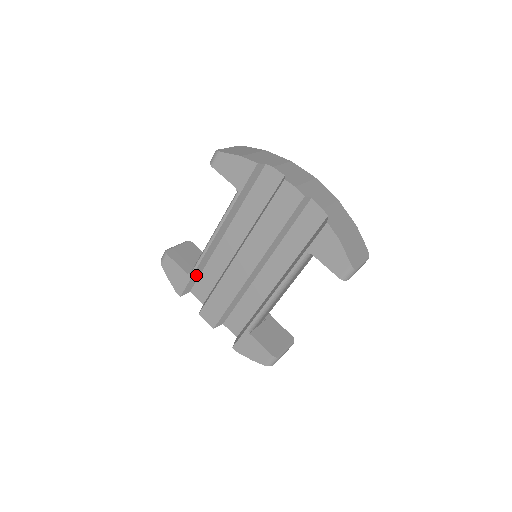
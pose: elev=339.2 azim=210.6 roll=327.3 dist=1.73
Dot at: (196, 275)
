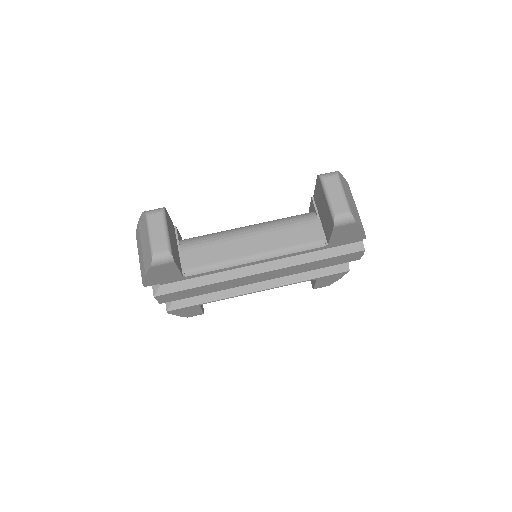
Dot at: occluded
